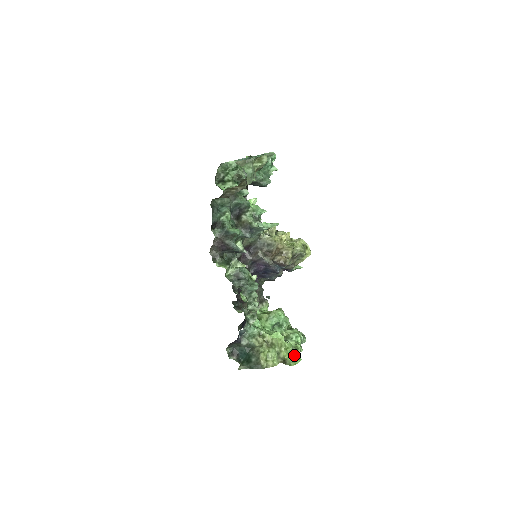
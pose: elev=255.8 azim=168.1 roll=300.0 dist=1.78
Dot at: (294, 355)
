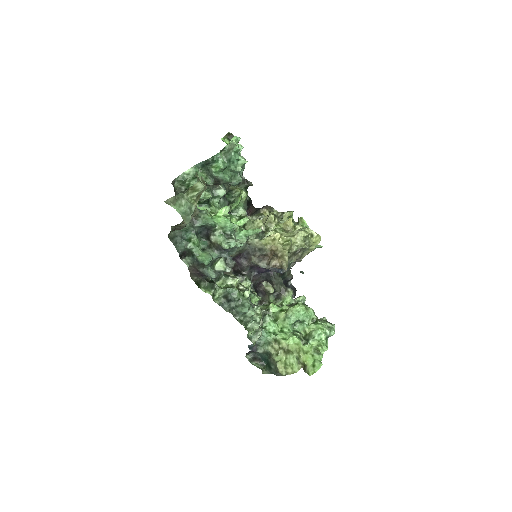
Dot at: (315, 359)
